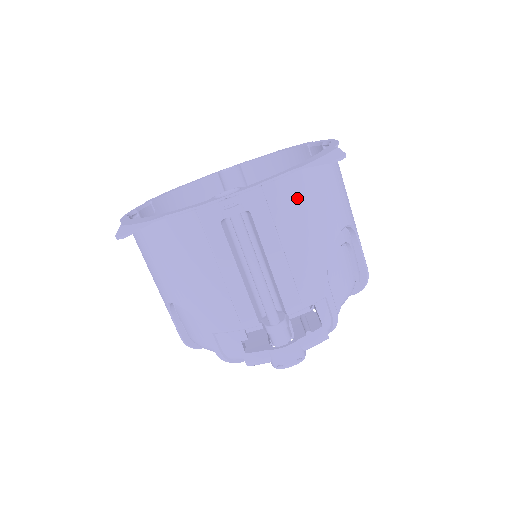
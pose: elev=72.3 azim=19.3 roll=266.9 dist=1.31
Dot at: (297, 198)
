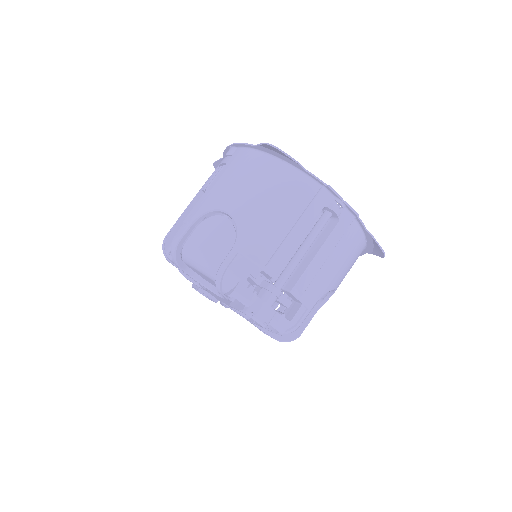
Dot at: (352, 245)
